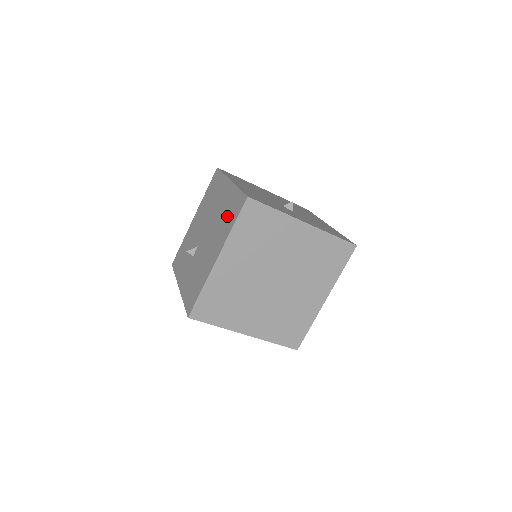
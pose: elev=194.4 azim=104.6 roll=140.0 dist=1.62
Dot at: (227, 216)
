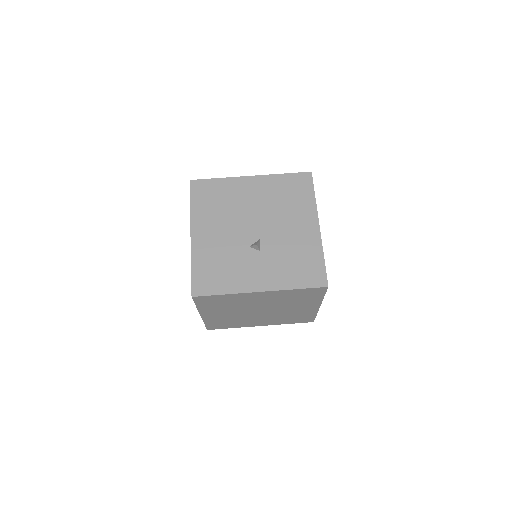
Dot at: occluded
